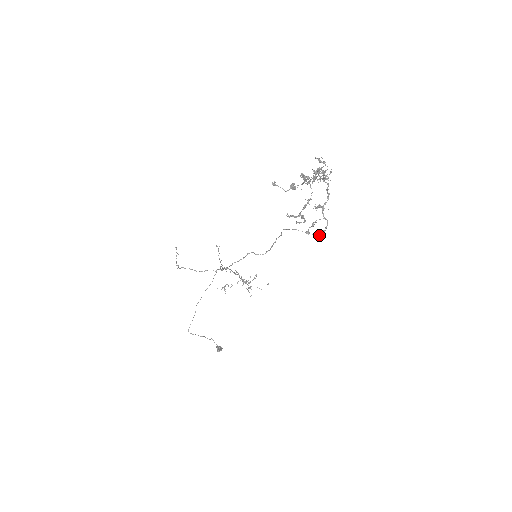
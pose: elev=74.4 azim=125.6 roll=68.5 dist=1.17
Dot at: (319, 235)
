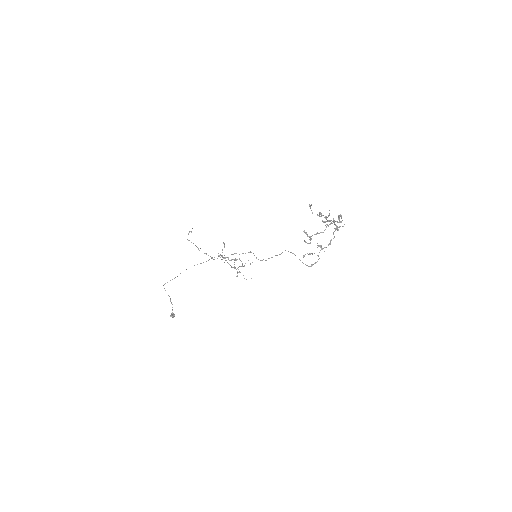
Dot at: occluded
